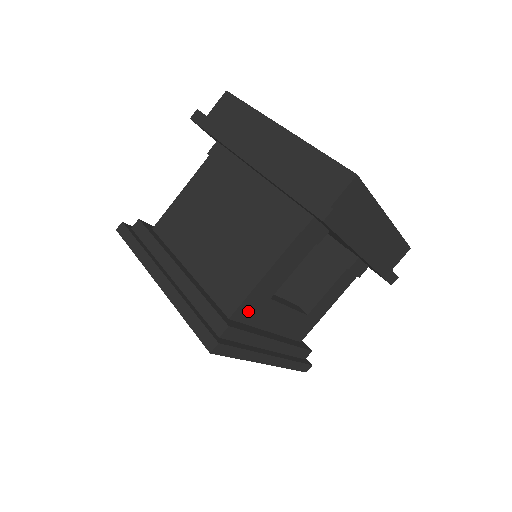
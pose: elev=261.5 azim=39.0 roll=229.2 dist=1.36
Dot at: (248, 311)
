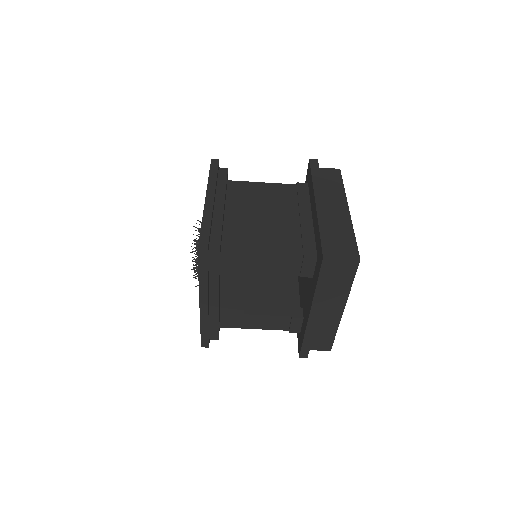
Dot at: (231, 263)
